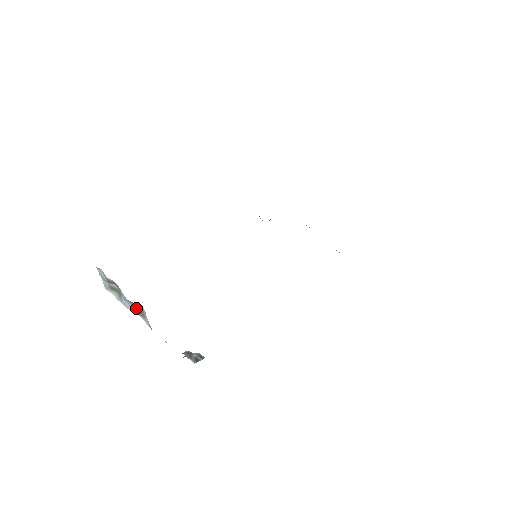
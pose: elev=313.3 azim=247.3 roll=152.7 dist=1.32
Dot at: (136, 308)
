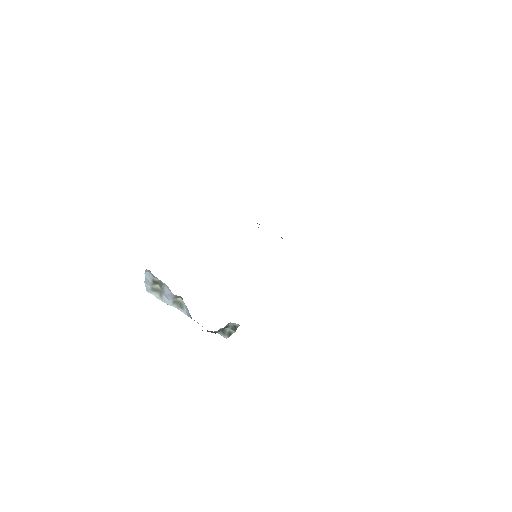
Dot at: (175, 302)
